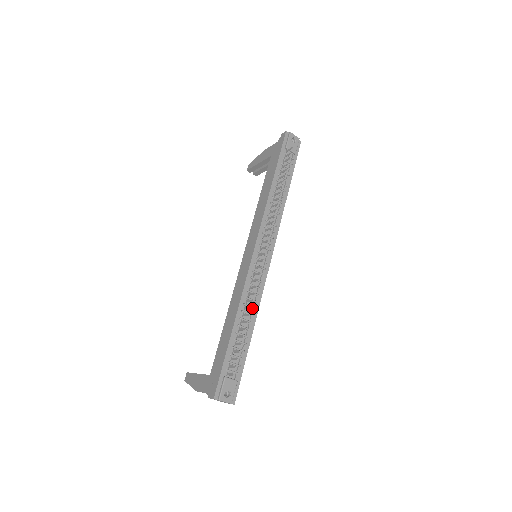
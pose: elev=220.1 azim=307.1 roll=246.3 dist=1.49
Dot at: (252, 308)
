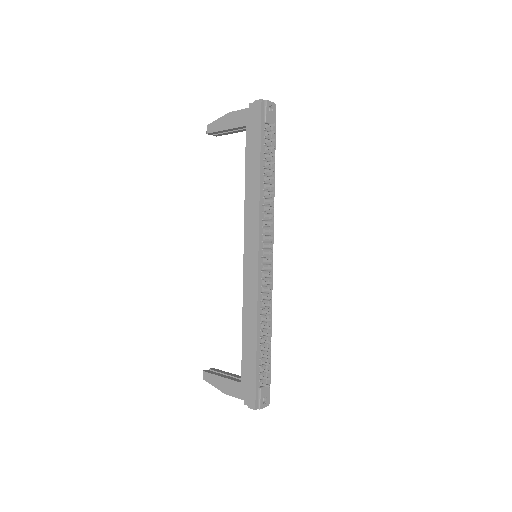
Dot at: (267, 315)
